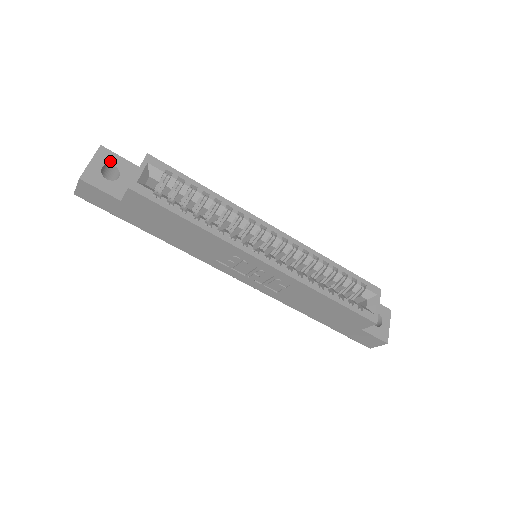
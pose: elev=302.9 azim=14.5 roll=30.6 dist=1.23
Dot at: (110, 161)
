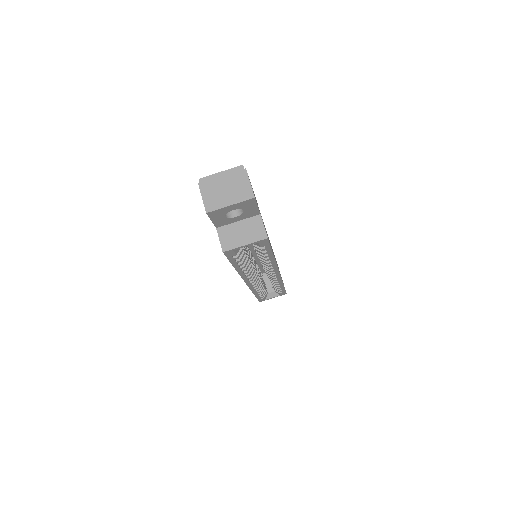
Dot at: (245, 208)
